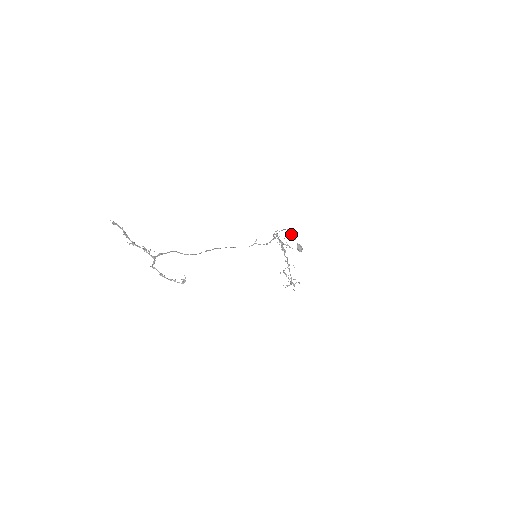
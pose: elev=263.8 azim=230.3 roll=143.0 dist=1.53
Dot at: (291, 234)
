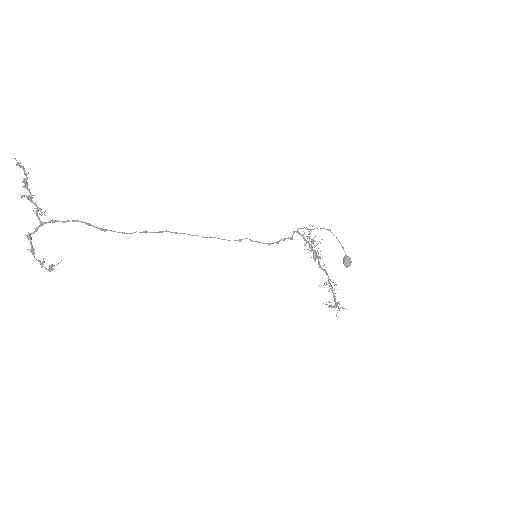
Dot at: (336, 237)
